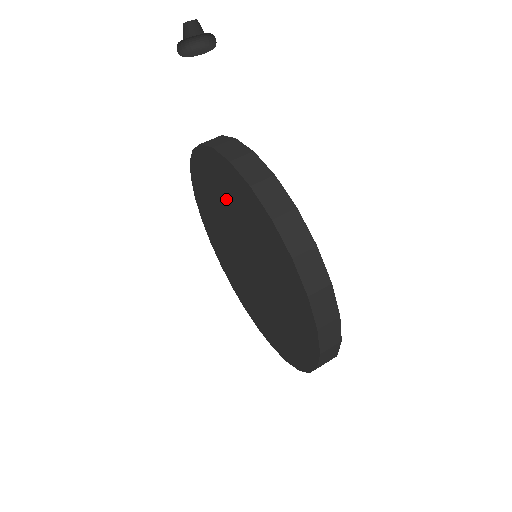
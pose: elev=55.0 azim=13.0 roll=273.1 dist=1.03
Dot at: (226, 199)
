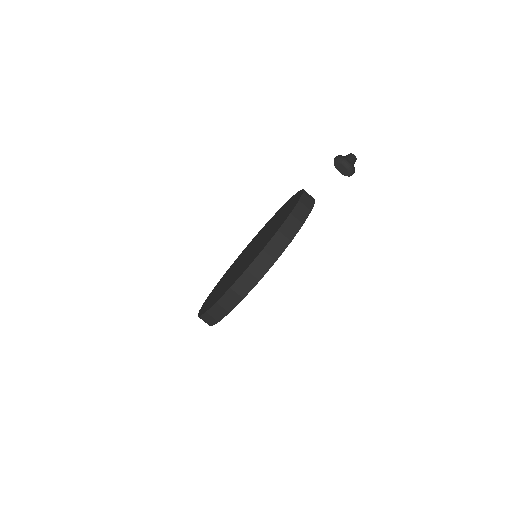
Dot at: occluded
